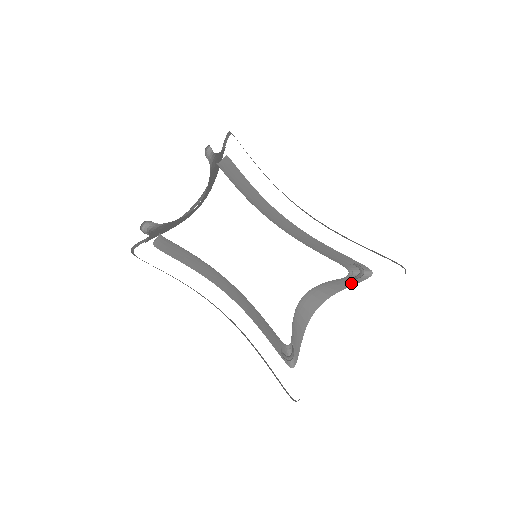
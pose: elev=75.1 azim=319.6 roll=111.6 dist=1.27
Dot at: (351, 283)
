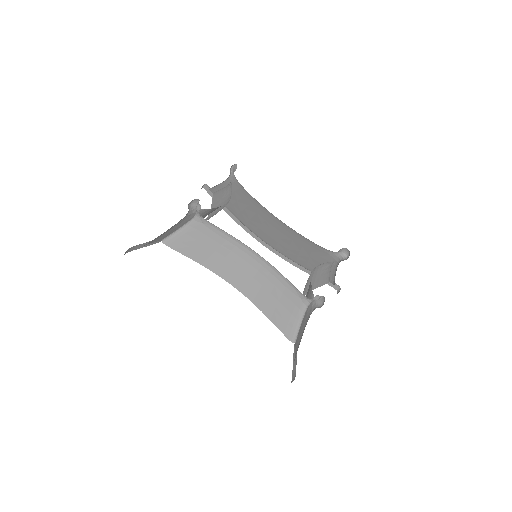
Dot at: (321, 282)
